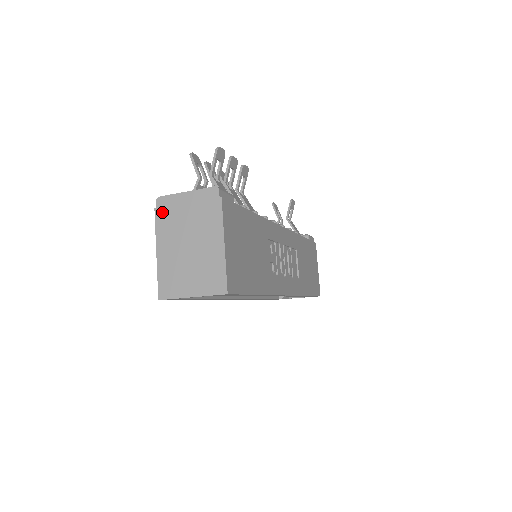
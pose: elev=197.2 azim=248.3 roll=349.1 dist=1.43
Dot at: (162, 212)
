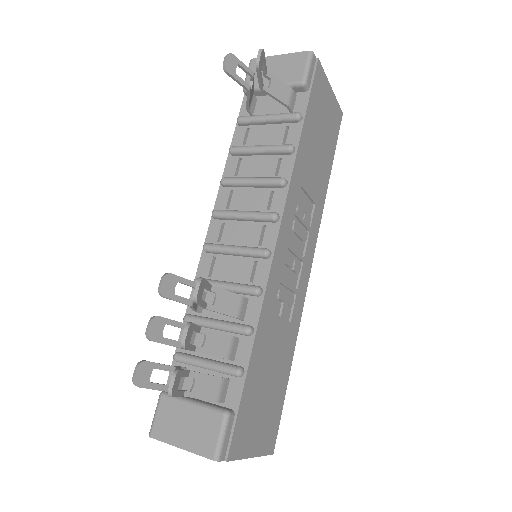
Dot at: occluded
